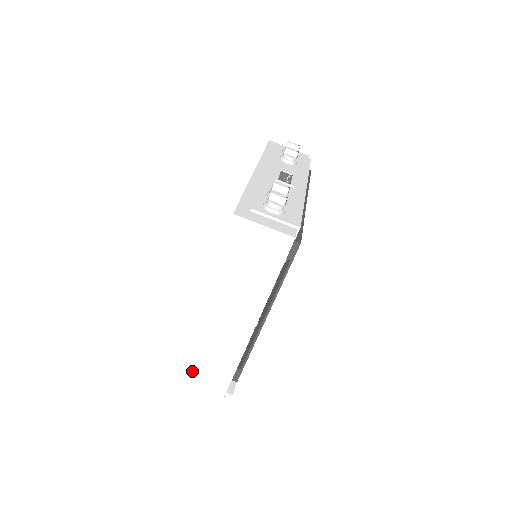
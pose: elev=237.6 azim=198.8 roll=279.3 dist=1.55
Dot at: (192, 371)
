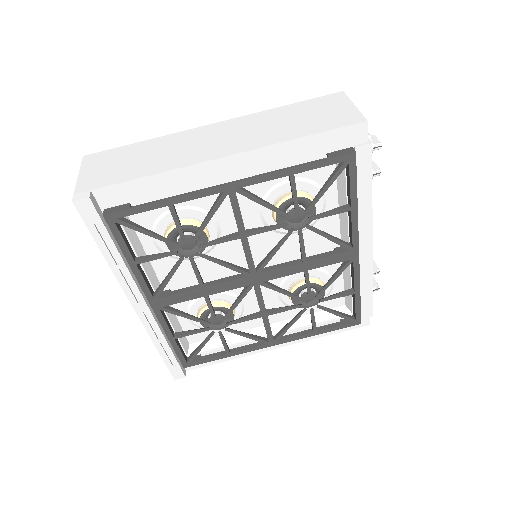
Dot at: (113, 157)
